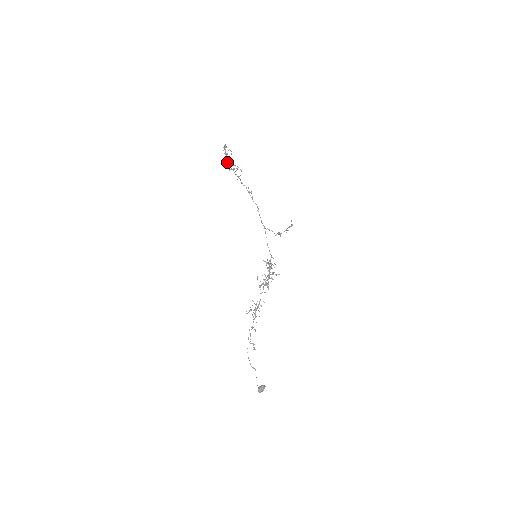
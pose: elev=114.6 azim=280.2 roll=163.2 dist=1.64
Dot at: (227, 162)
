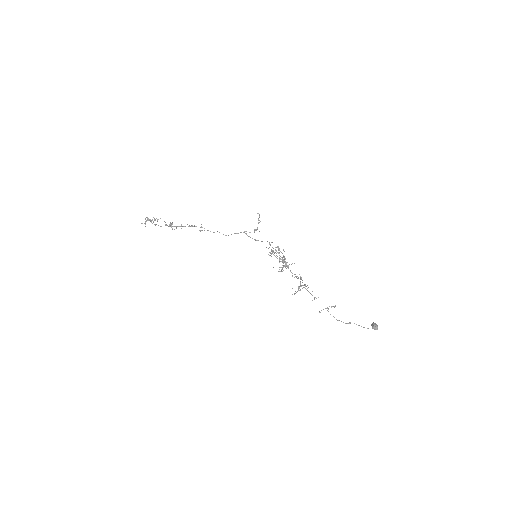
Dot at: occluded
